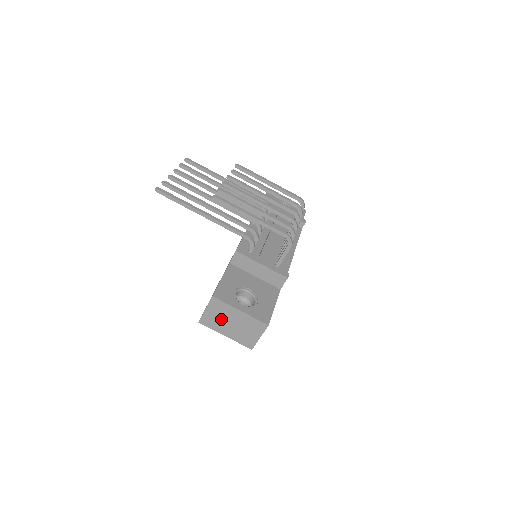
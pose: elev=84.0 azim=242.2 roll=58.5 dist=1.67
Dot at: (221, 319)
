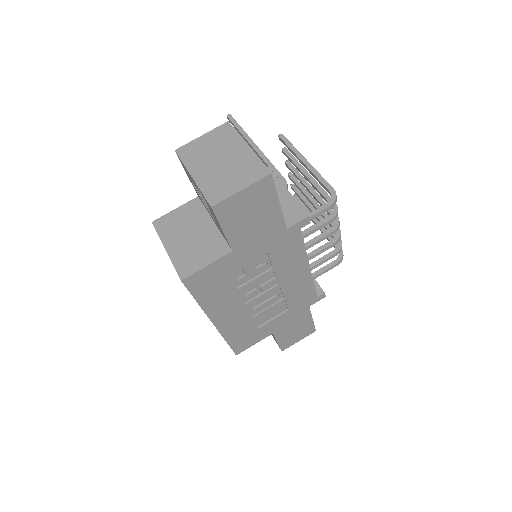
Dot at: (210, 152)
